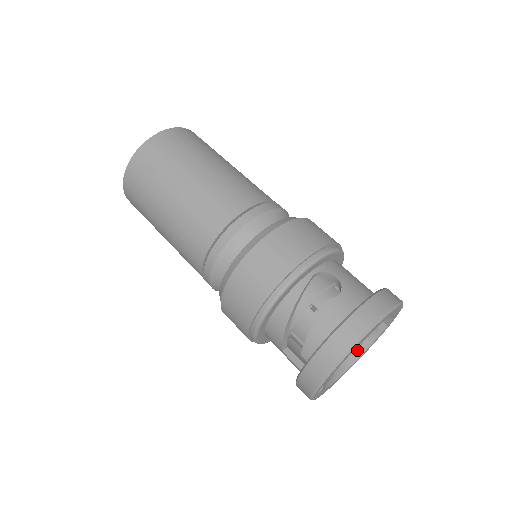
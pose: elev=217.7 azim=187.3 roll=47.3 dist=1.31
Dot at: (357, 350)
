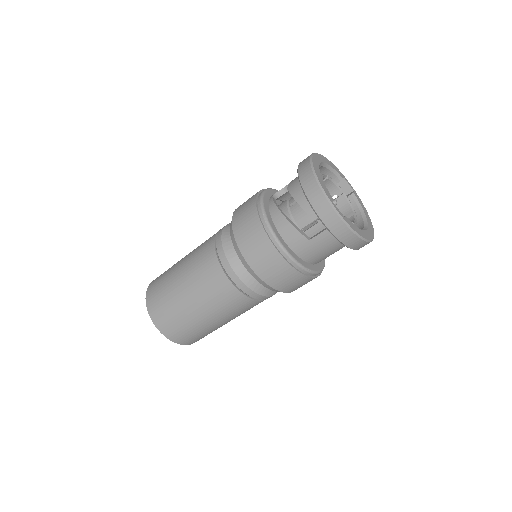
Dot at: (359, 217)
